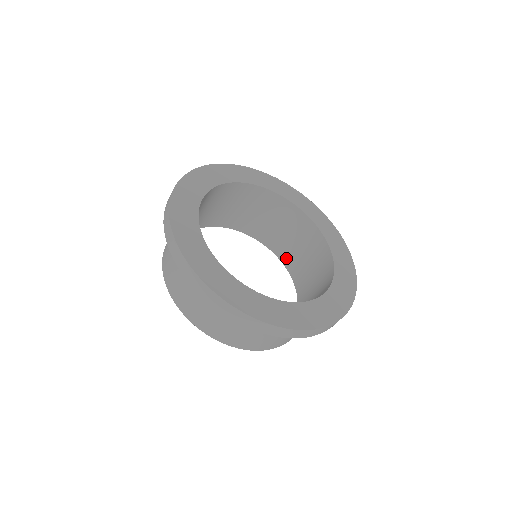
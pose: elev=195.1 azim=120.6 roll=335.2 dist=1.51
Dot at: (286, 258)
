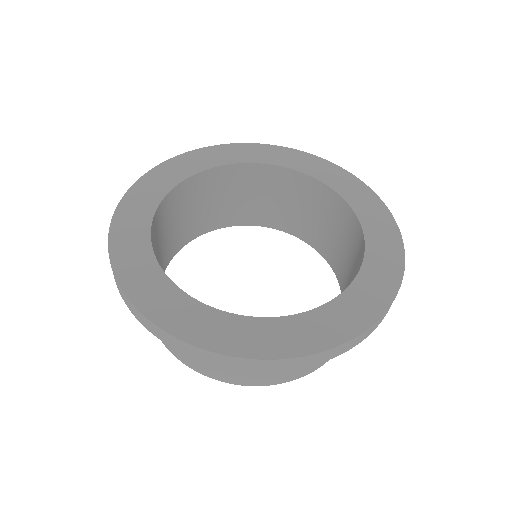
Dot at: (307, 235)
